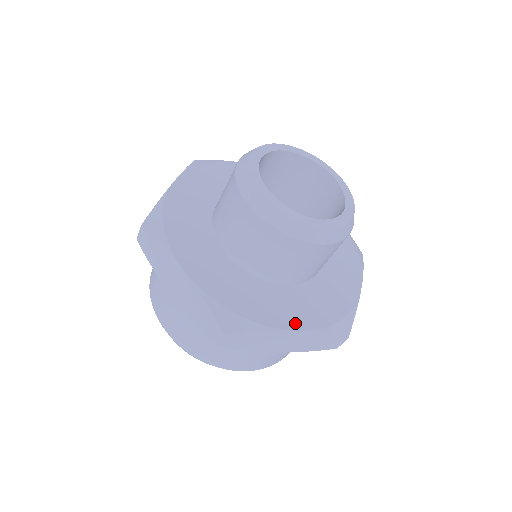
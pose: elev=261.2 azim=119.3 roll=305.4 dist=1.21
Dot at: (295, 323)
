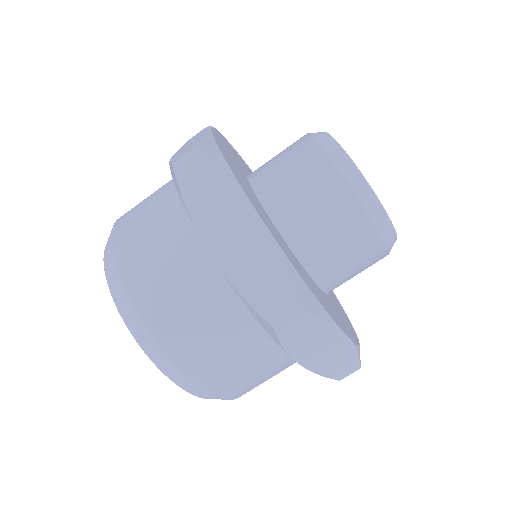
Dot at: (264, 219)
